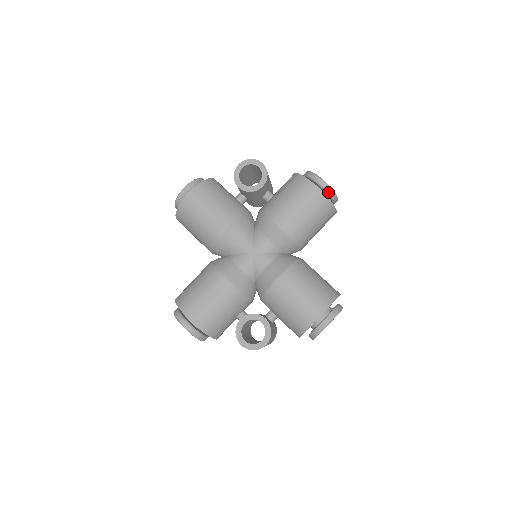
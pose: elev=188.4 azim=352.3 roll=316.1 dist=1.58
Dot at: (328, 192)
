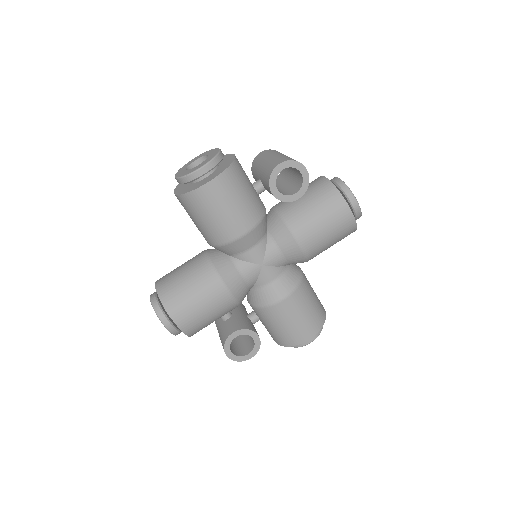
Dot at: (357, 216)
